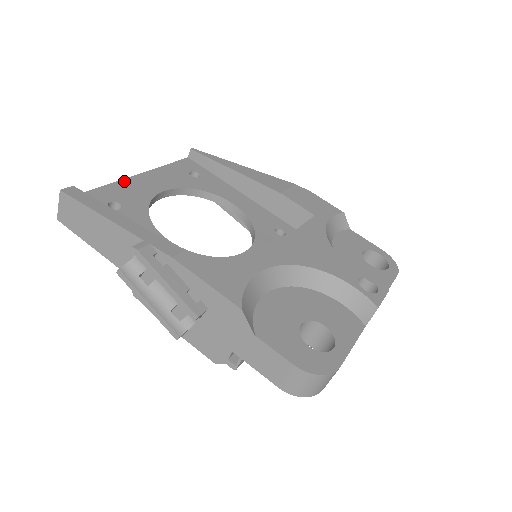
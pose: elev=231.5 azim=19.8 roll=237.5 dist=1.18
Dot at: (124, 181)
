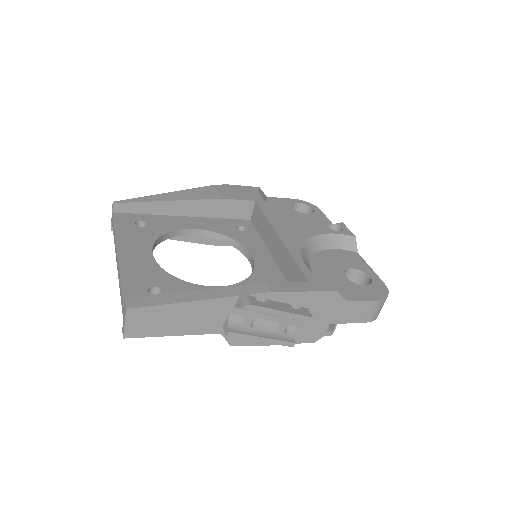
Dot at: (122, 267)
